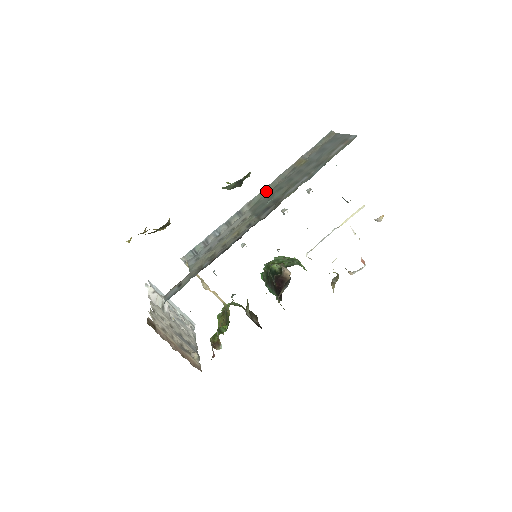
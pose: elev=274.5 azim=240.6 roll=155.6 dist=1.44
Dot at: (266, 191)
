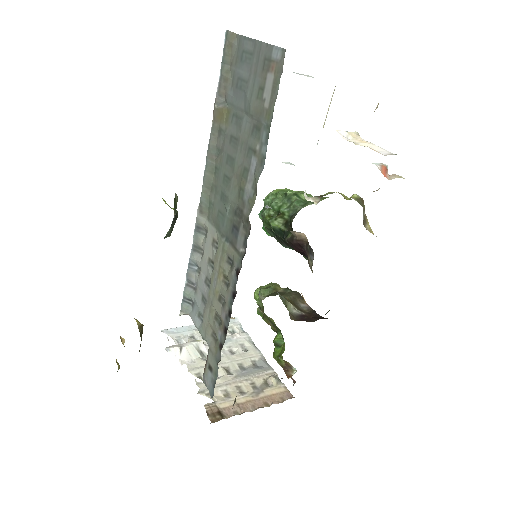
Dot at: (208, 183)
